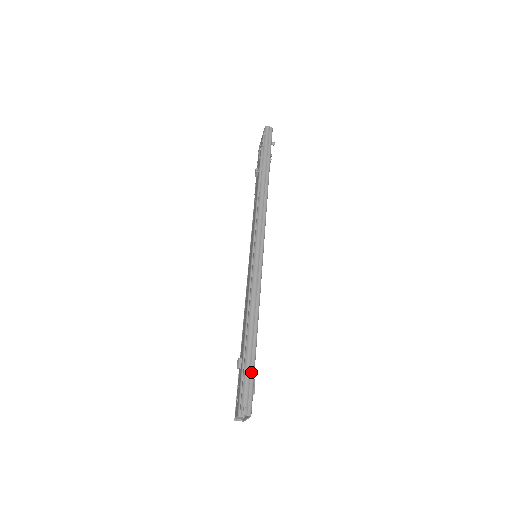
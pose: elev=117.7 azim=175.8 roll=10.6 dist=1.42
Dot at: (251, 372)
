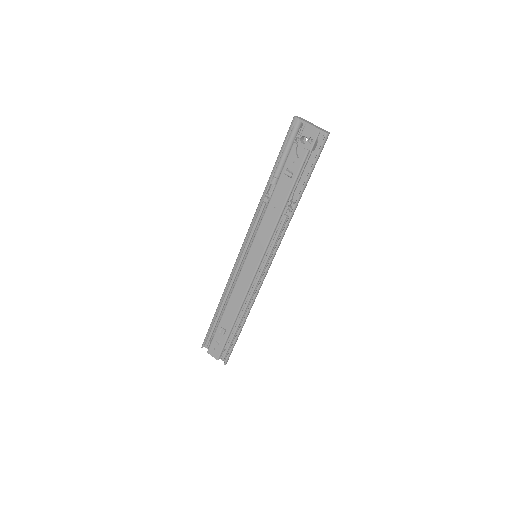
Dot at: occluded
